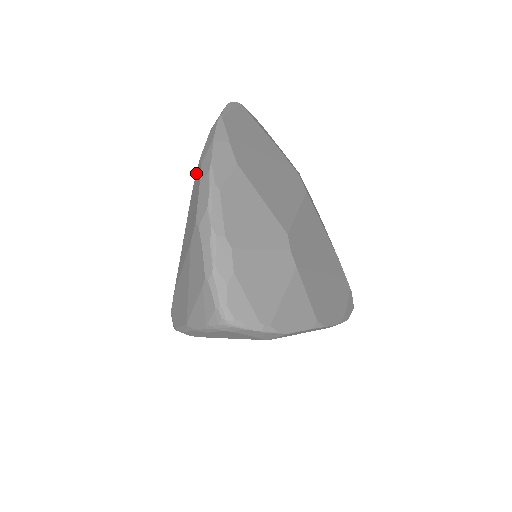
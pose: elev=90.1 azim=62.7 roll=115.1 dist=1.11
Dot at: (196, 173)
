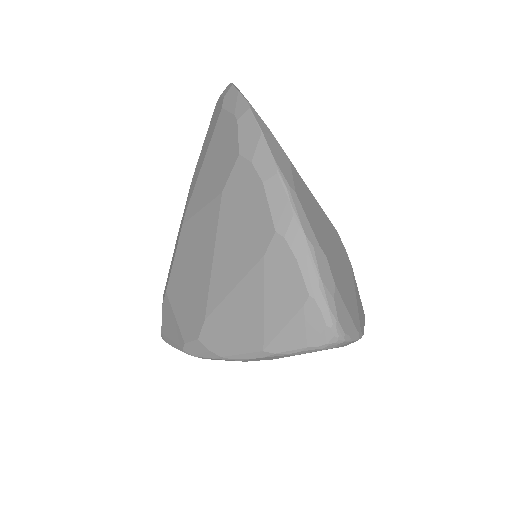
Dot at: (232, 171)
